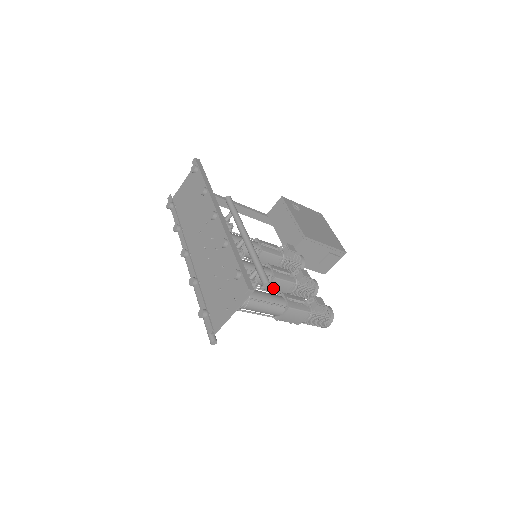
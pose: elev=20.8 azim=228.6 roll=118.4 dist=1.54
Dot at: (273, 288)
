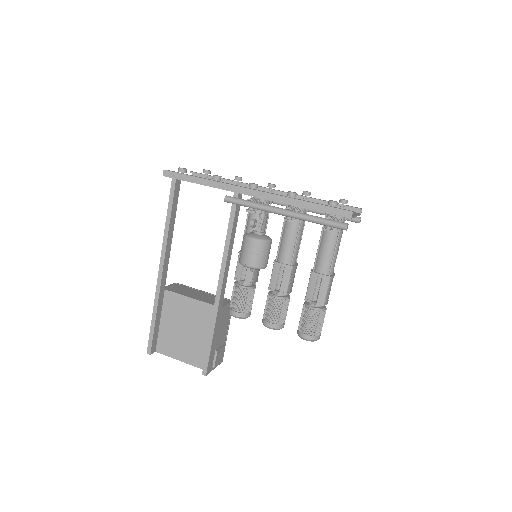
Dot at: (293, 273)
